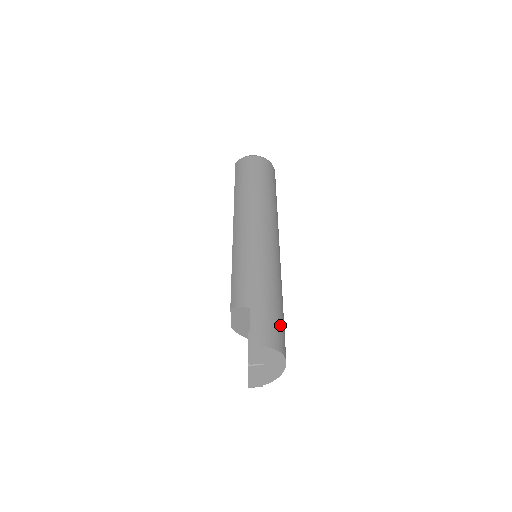
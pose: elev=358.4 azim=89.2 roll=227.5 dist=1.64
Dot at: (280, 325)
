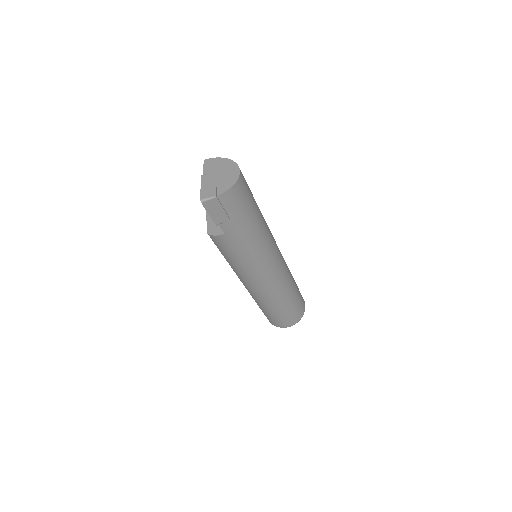
Dot at: occluded
